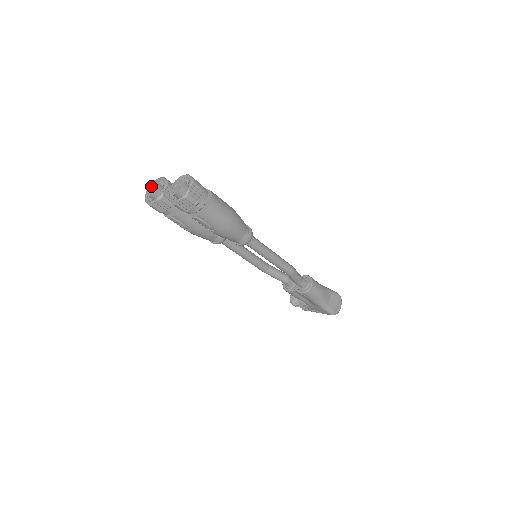
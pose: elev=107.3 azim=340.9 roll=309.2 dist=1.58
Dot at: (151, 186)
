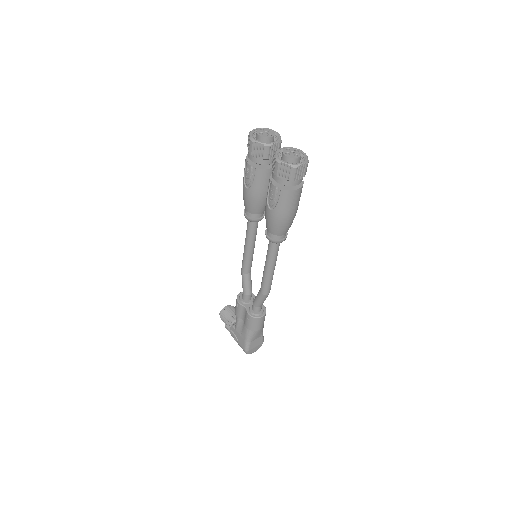
Dot at: (266, 130)
